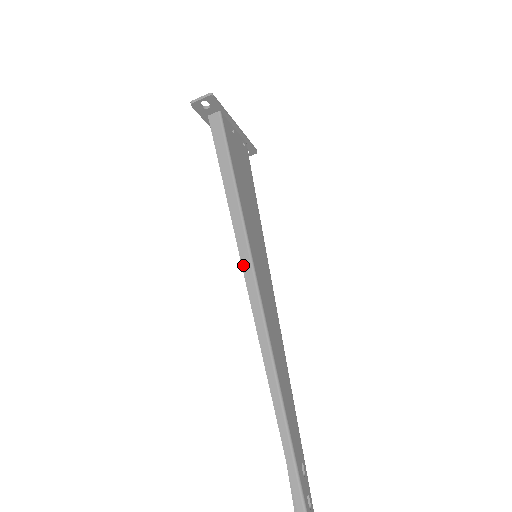
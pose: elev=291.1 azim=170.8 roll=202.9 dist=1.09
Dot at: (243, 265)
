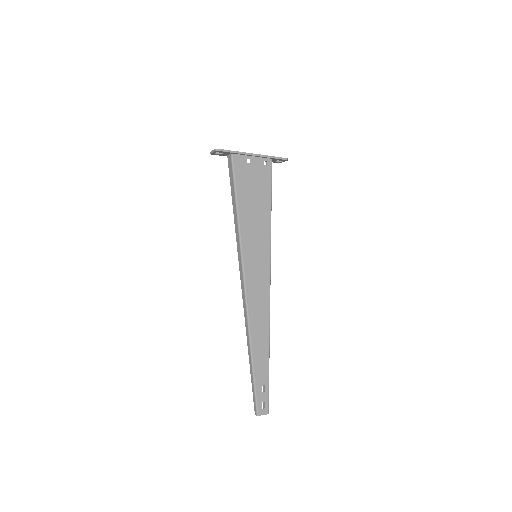
Dot at: (239, 266)
